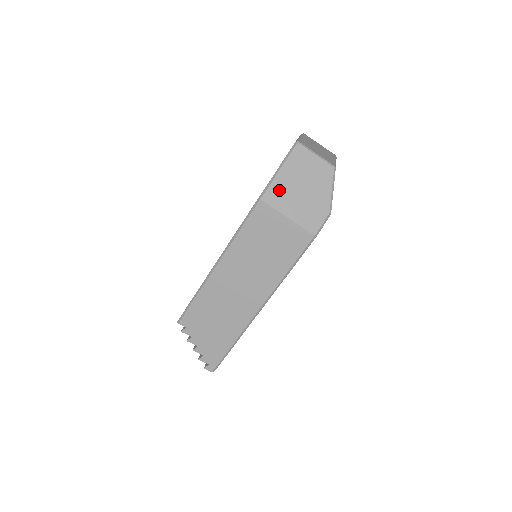
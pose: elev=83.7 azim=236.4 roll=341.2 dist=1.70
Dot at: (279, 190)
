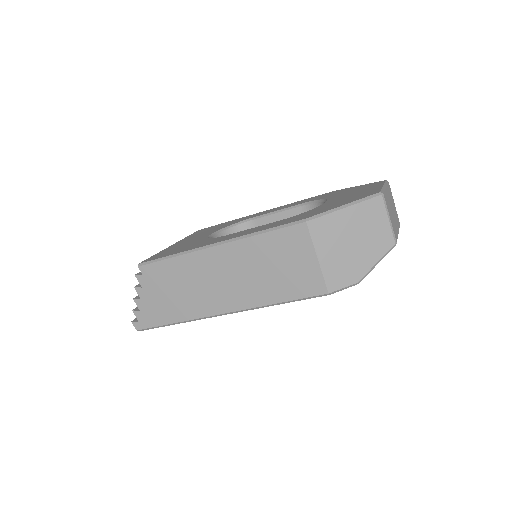
Dot at: (330, 226)
